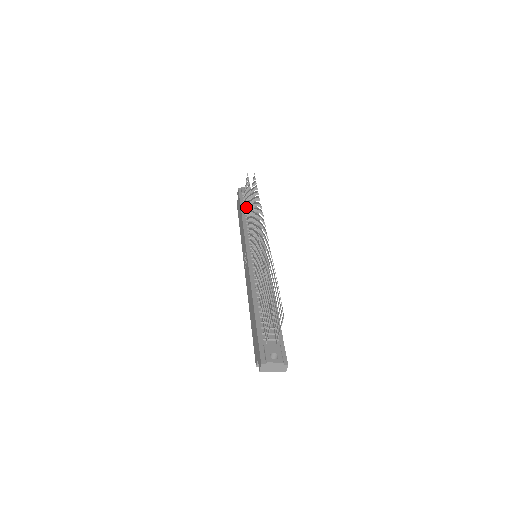
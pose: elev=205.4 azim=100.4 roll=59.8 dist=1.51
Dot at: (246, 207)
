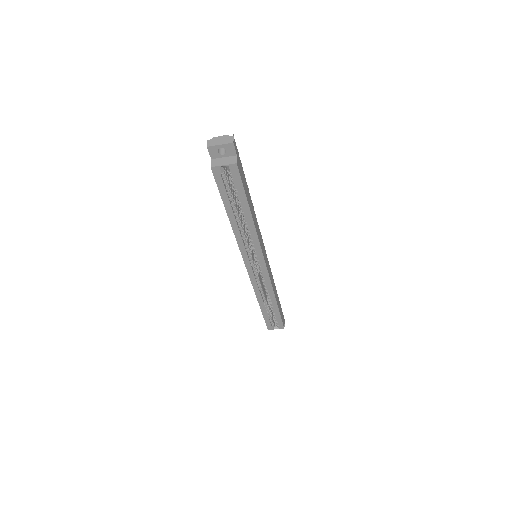
Dot at: occluded
